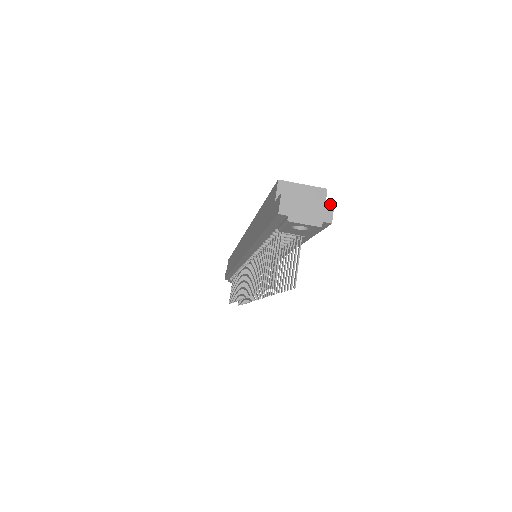
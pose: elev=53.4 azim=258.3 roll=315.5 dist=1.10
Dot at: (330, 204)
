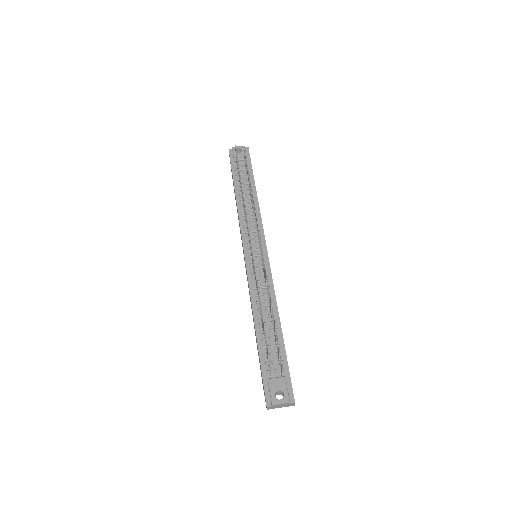
Dot at: occluded
